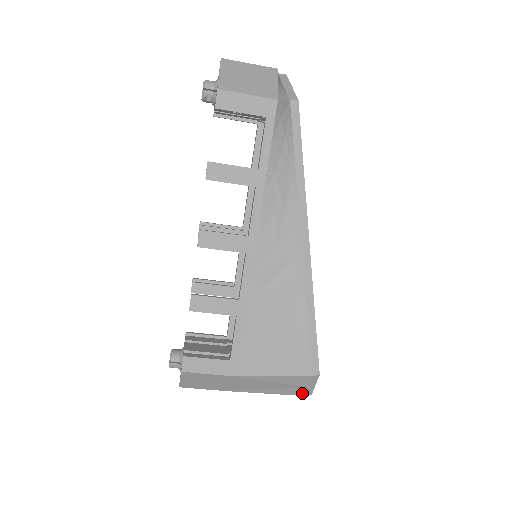
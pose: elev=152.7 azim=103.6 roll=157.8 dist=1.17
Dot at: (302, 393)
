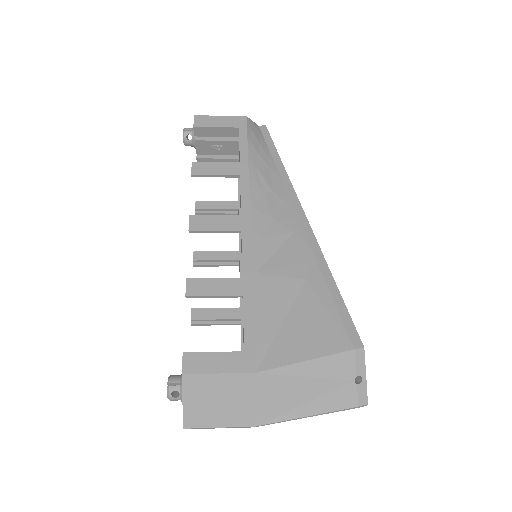
Dot at: (353, 400)
